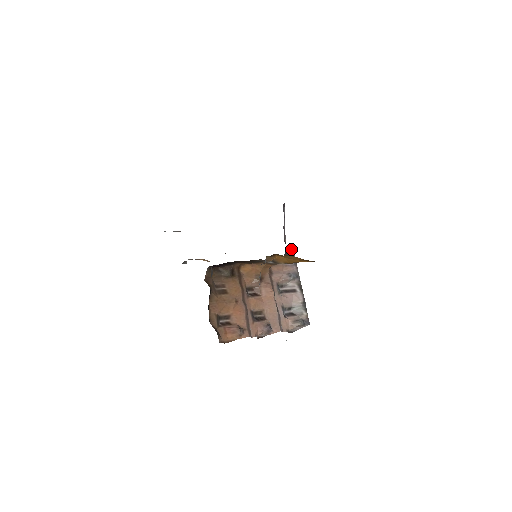
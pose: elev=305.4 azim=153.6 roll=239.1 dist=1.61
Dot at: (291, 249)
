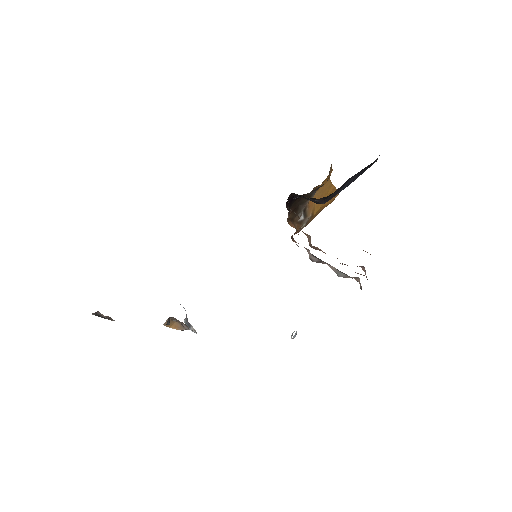
Dot at: occluded
